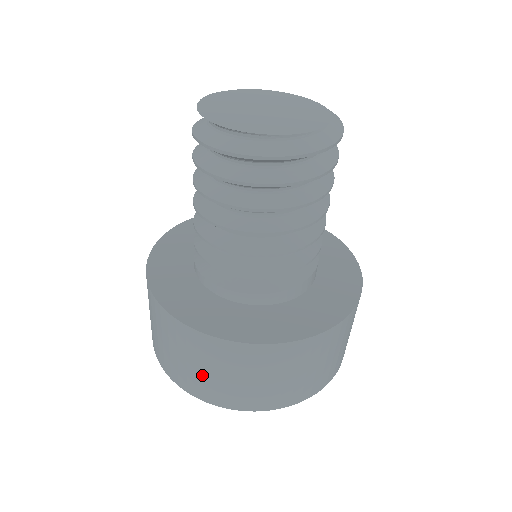
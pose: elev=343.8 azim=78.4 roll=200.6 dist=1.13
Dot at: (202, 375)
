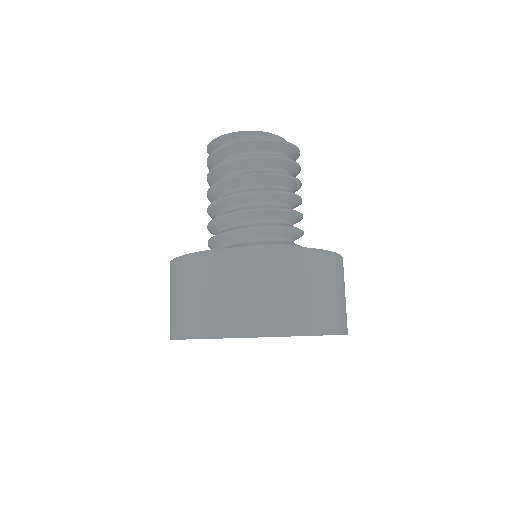
Dot at: (295, 299)
